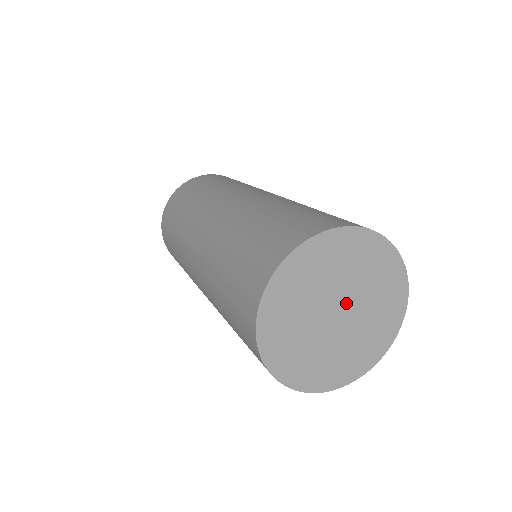
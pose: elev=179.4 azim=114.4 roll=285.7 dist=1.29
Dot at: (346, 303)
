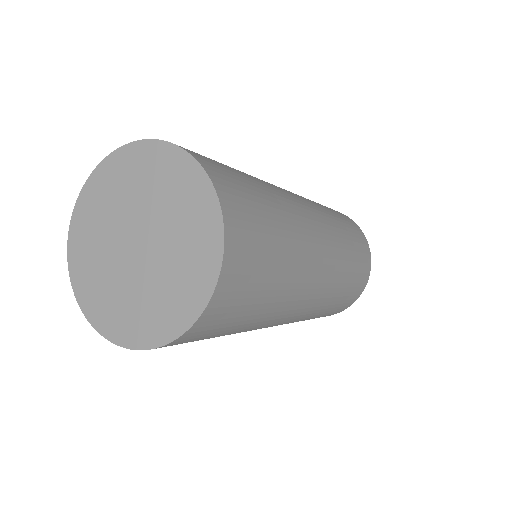
Dot at: (141, 229)
